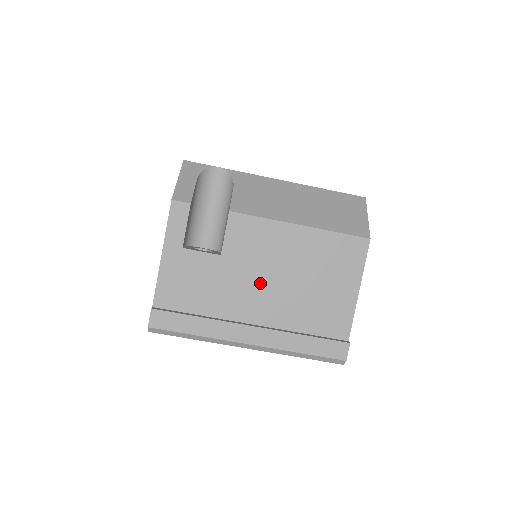
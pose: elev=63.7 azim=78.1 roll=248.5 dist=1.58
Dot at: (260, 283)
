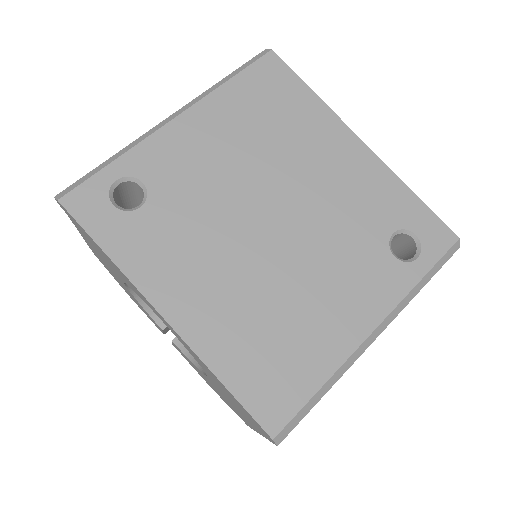
Dot at: occluded
